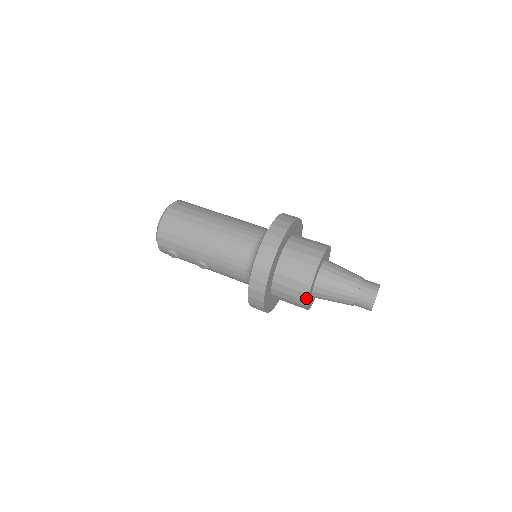
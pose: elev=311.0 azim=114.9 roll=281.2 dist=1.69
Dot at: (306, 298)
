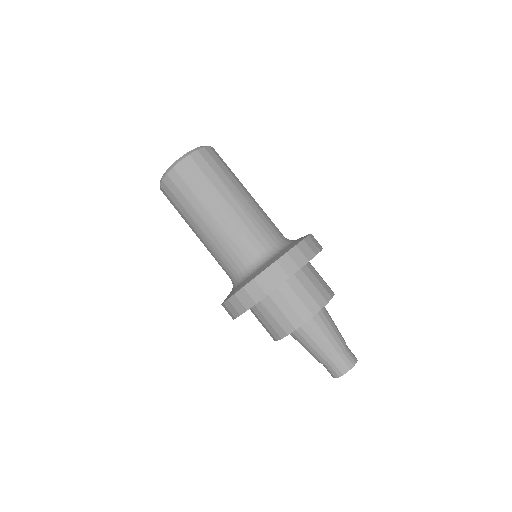
Dot at: occluded
